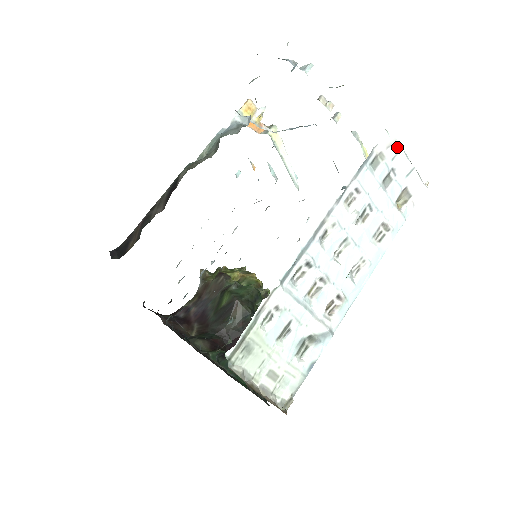
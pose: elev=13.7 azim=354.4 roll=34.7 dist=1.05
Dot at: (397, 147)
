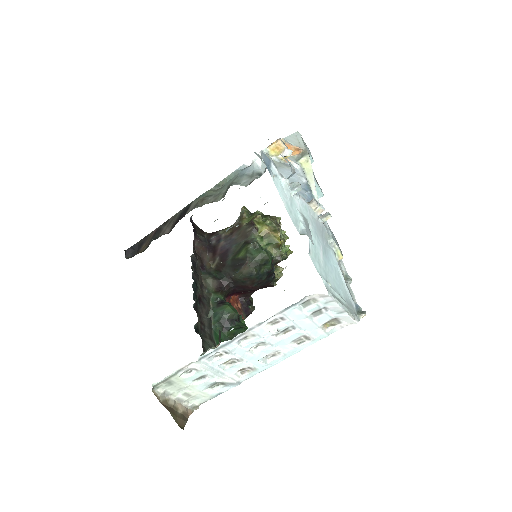
Dot at: (330, 299)
